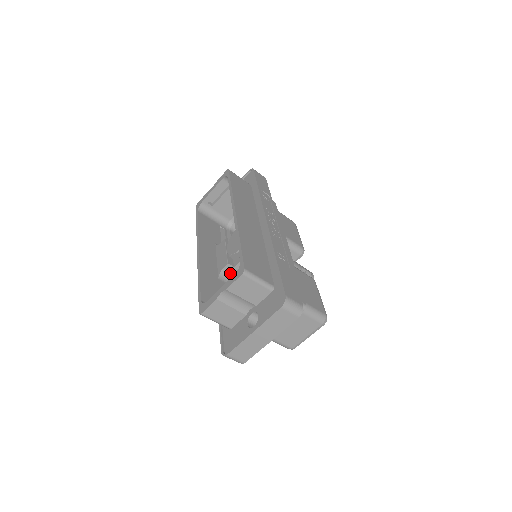
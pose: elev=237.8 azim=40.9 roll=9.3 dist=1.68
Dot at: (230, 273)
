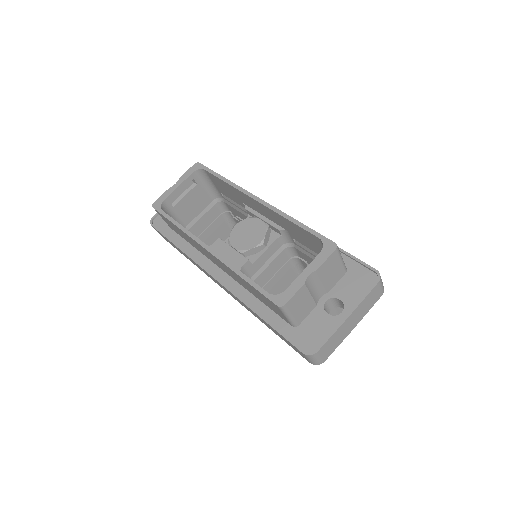
Dot at: (246, 273)
